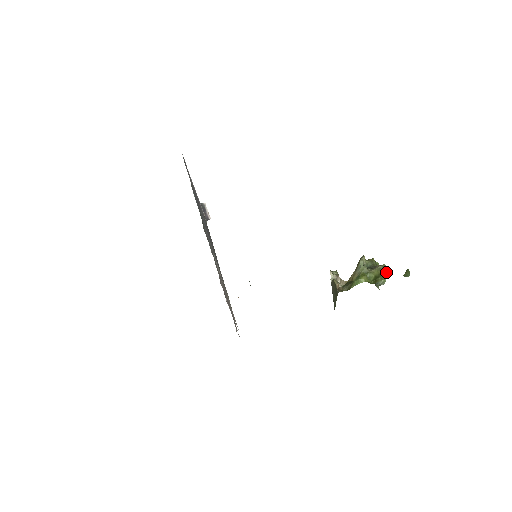
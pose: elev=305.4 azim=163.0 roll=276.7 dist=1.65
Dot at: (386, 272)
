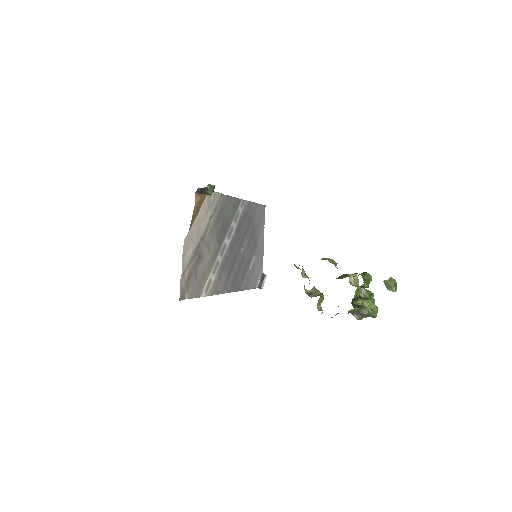
Dot at: (365, 276)
